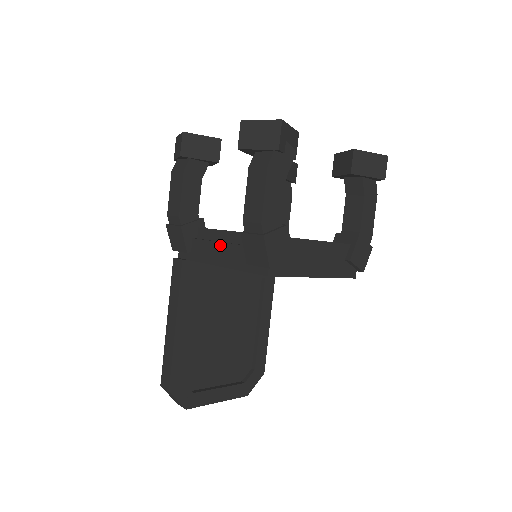
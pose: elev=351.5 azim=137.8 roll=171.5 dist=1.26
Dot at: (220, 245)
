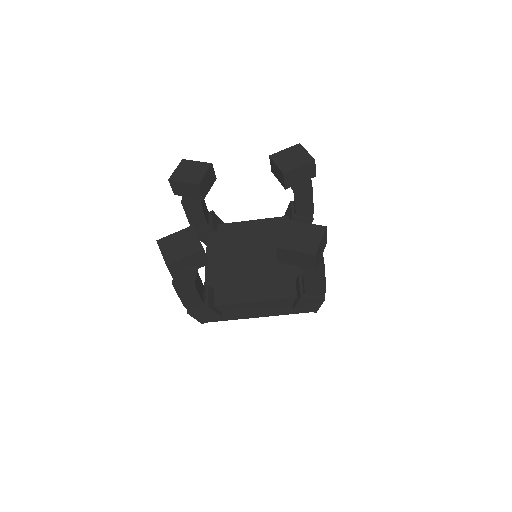
Dot at: (206, 268)
